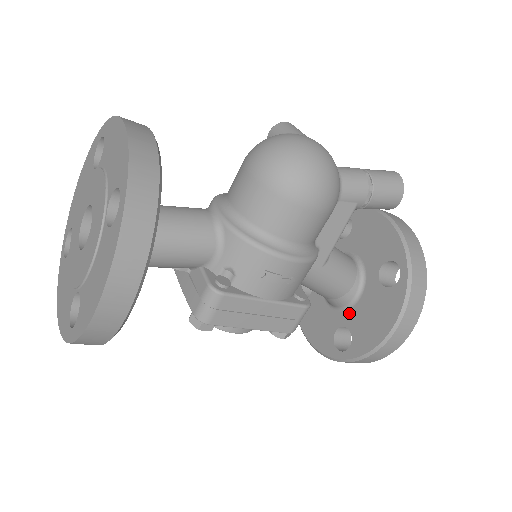
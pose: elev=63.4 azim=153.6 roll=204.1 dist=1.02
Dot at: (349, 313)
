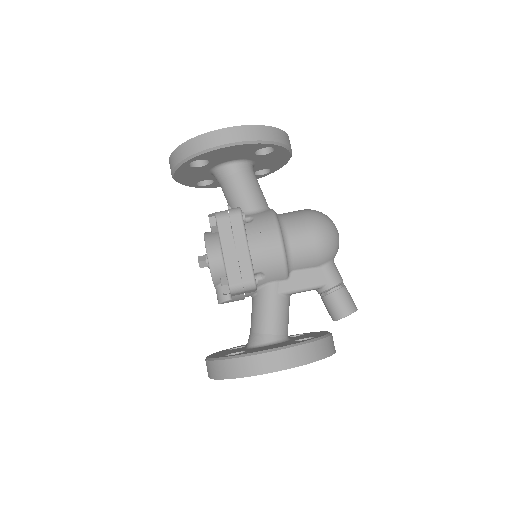
Dot at: (255, 348)
